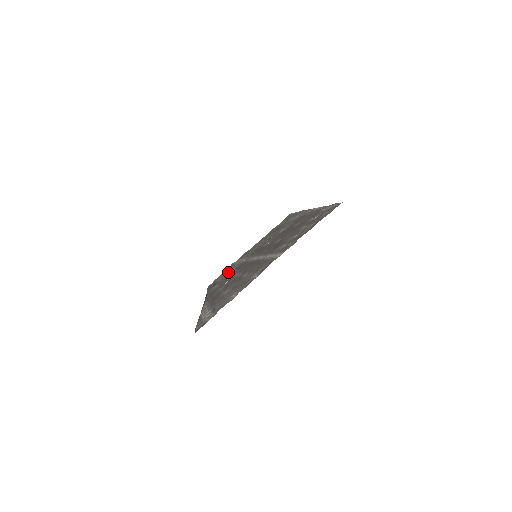
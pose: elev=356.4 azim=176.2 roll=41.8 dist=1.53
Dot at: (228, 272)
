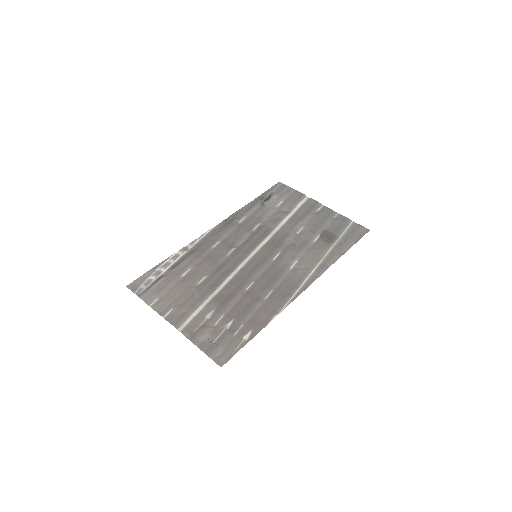
Dot at: (275, 210)
